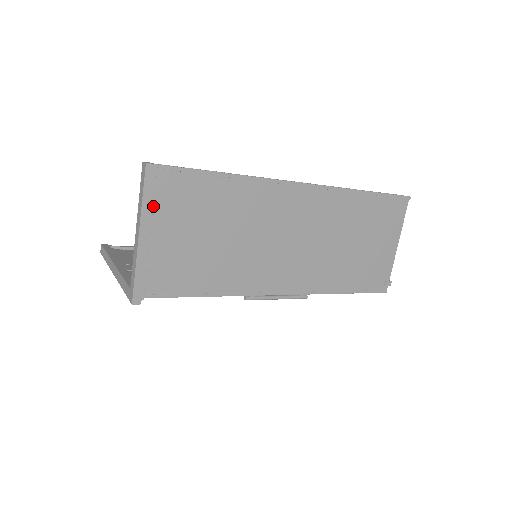
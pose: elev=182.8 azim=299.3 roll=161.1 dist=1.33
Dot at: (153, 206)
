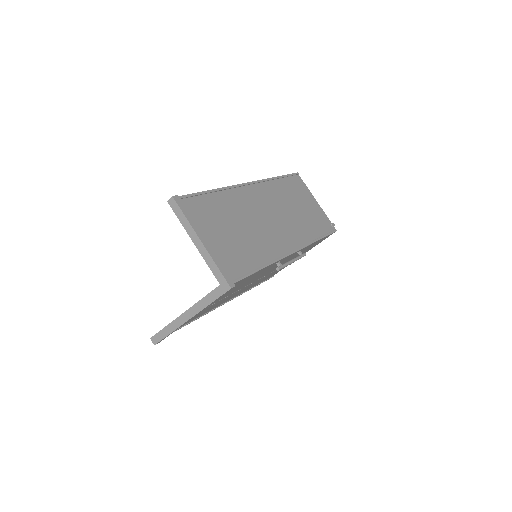
Dot at: (193, 223)
